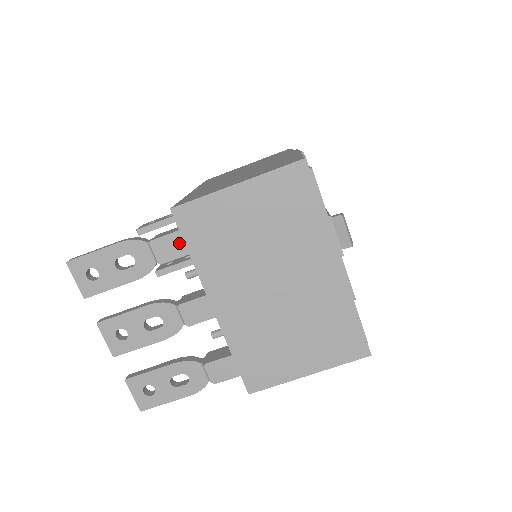
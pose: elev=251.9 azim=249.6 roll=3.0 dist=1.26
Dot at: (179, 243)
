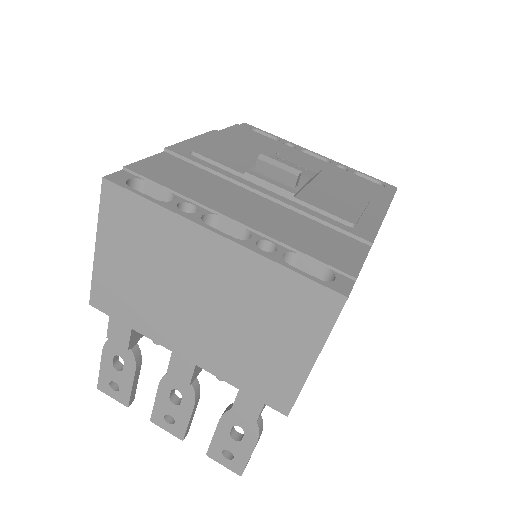
Dot at: (119, 324)
